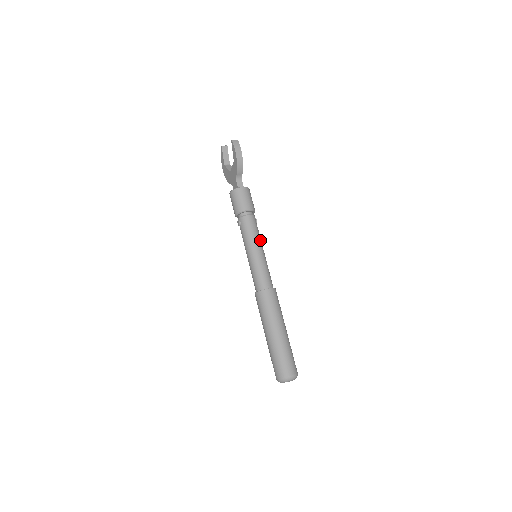
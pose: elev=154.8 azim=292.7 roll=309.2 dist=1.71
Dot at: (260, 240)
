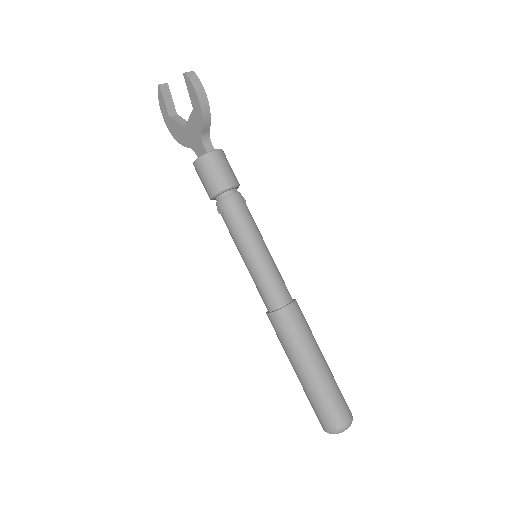
Dot at: (258, 231)
